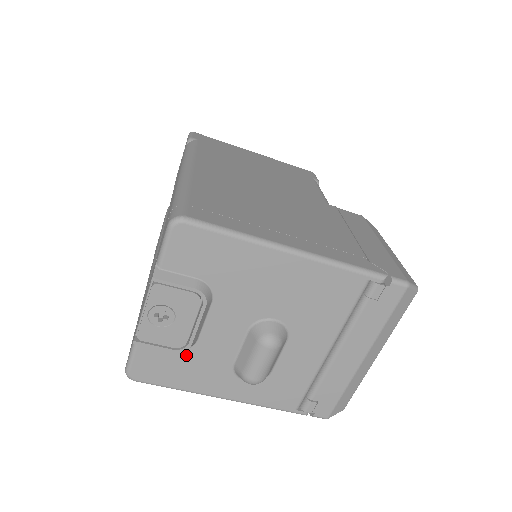
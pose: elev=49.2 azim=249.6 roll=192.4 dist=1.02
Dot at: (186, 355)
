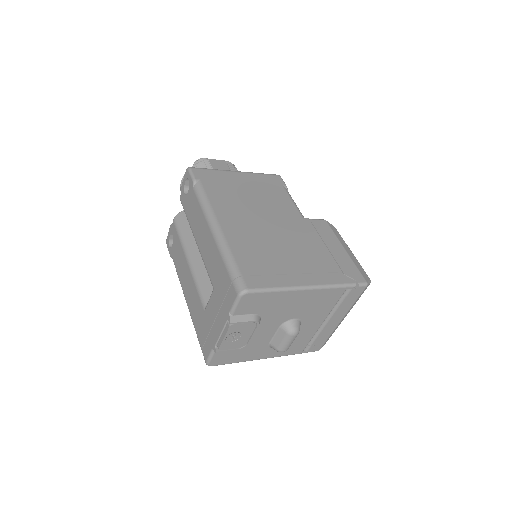
Dot at: occluded
